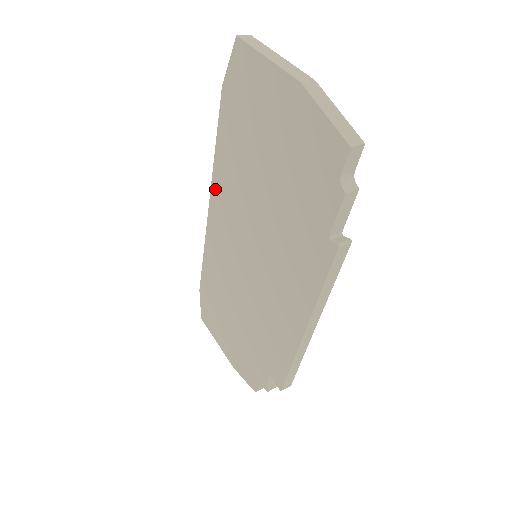
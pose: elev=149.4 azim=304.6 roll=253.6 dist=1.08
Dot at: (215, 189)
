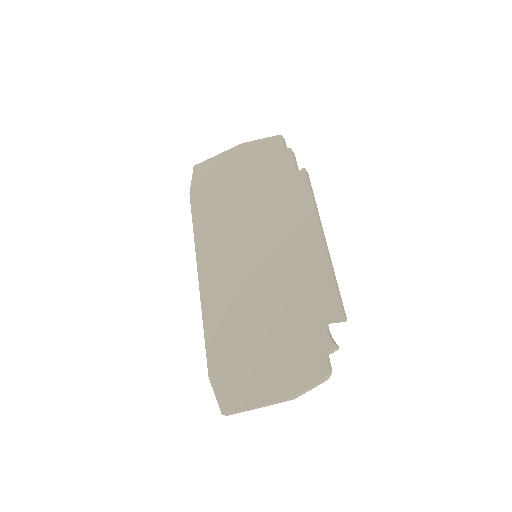
Dot at: (201, 253)
